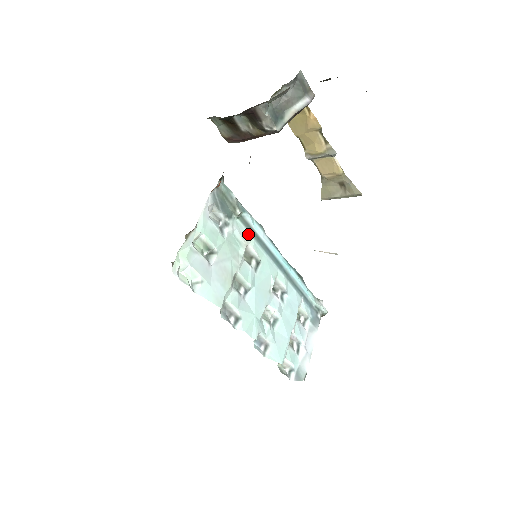
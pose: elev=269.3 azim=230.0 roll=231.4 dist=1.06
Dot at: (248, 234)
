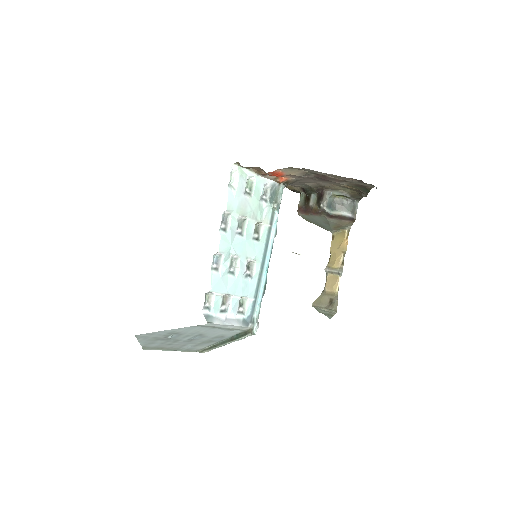
Dot at: (268, 222)
